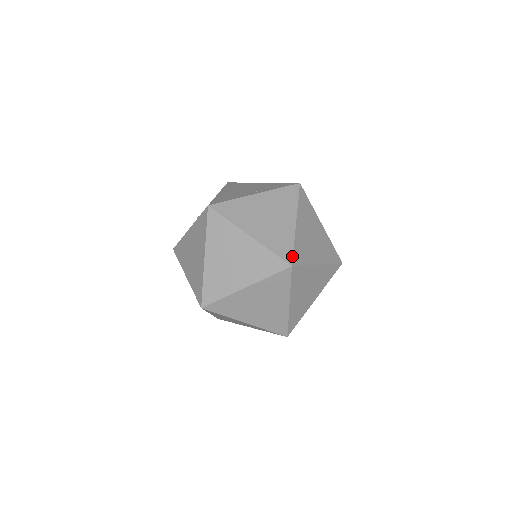
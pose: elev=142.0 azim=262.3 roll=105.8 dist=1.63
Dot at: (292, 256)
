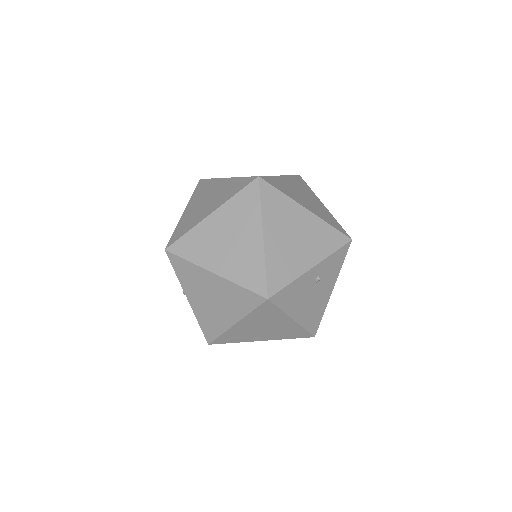
Dot at: (263, 176)
